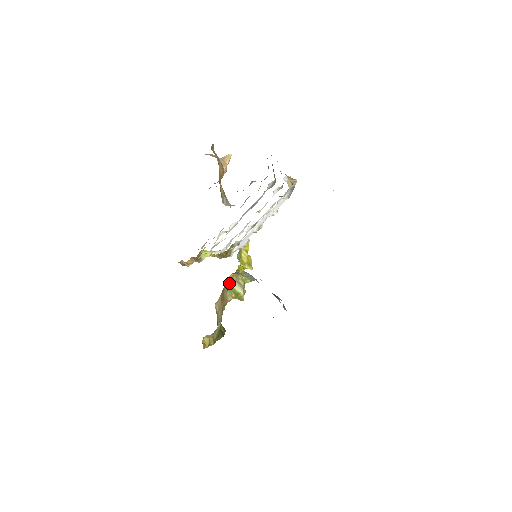
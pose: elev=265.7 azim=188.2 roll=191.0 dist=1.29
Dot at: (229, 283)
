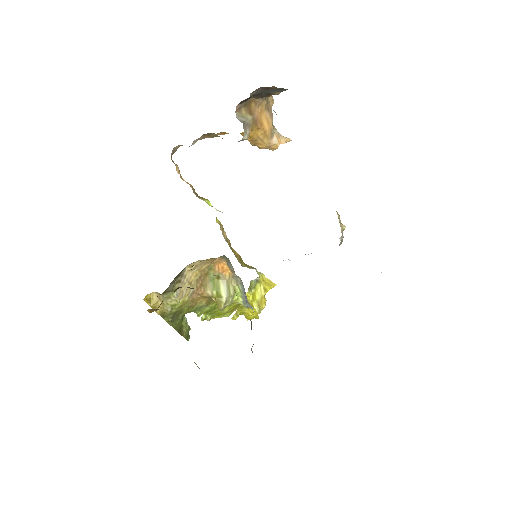
Dot at: (218, 275)
